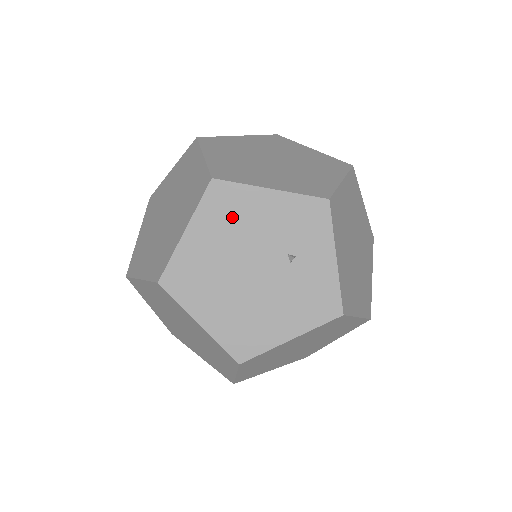
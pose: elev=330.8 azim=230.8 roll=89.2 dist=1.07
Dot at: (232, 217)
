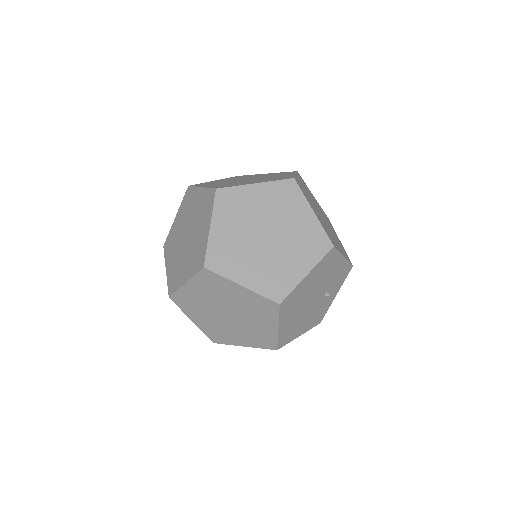
Dot at: (325, 270)
